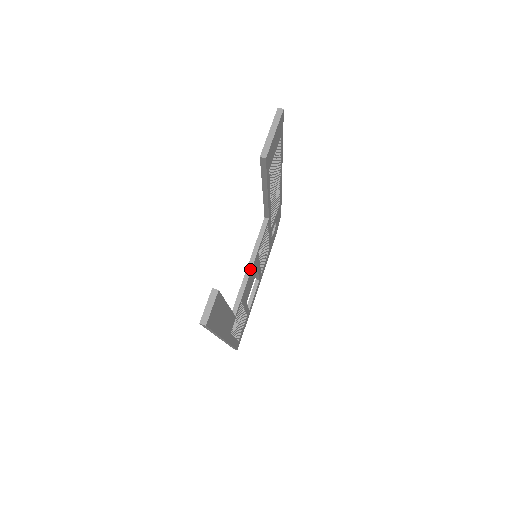
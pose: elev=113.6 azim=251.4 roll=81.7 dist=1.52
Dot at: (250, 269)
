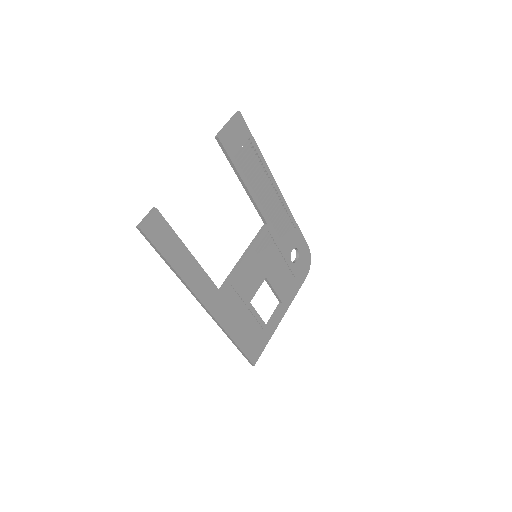
Dot at: (242, 258)
